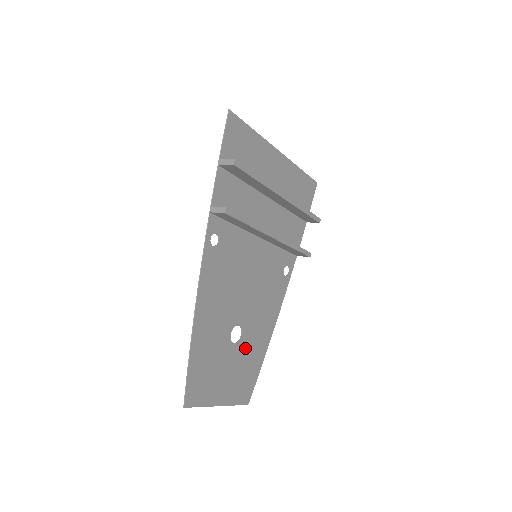
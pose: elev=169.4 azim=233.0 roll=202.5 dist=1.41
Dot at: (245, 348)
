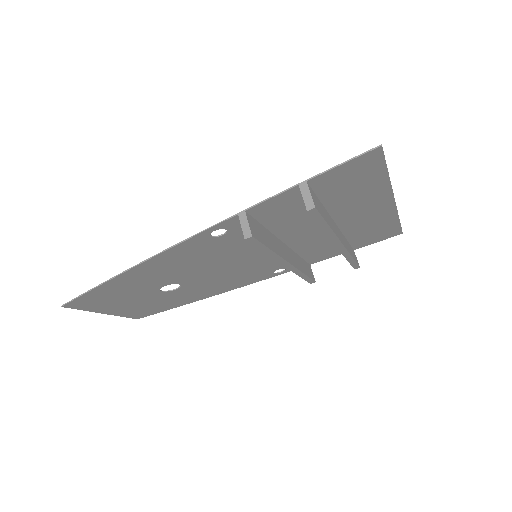
Dot at: (171, 296)
